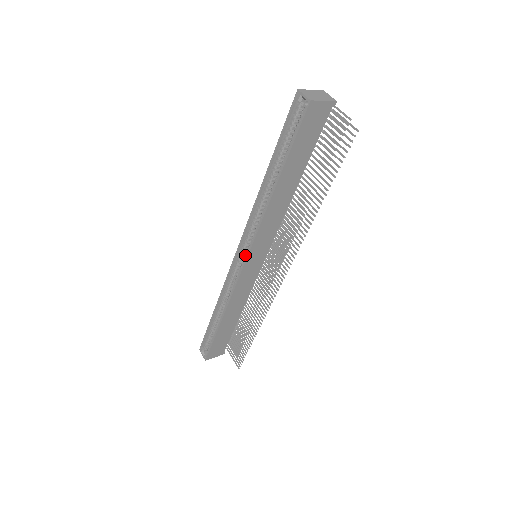
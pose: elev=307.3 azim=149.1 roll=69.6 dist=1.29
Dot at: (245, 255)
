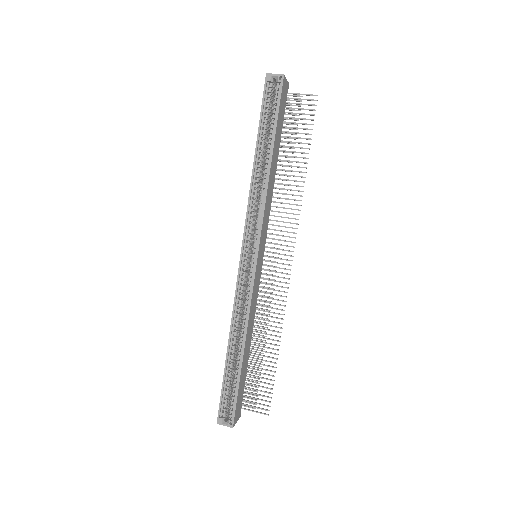
Dot at: (252, 252)
